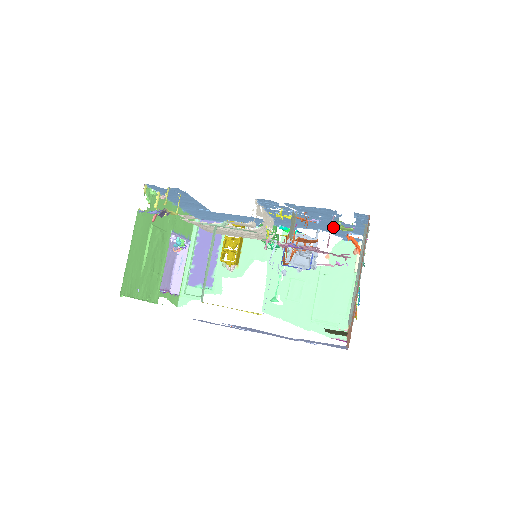
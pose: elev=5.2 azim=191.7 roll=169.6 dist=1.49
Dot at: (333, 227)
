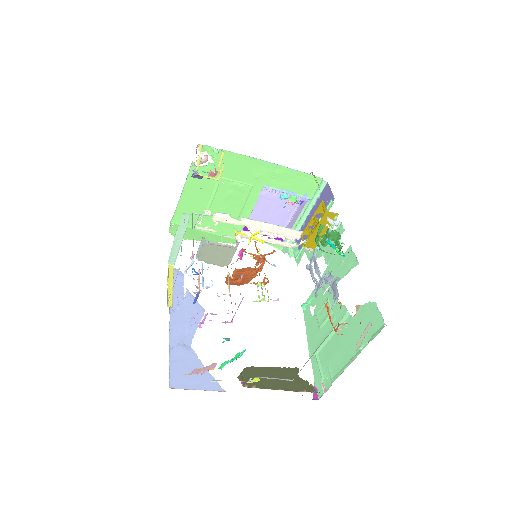
Dot at: occluded
